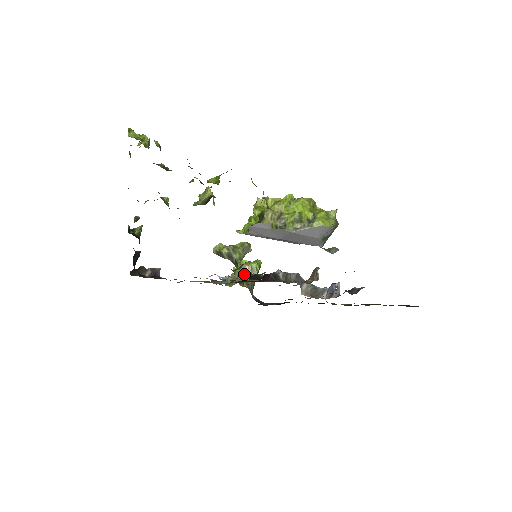
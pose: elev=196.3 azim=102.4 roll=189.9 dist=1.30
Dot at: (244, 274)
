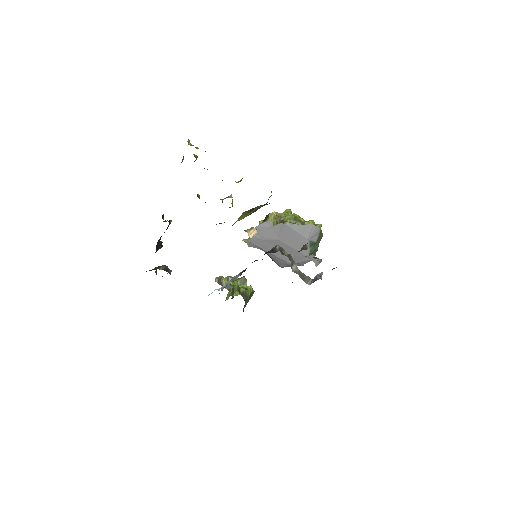
Dot at: (251, 234)
